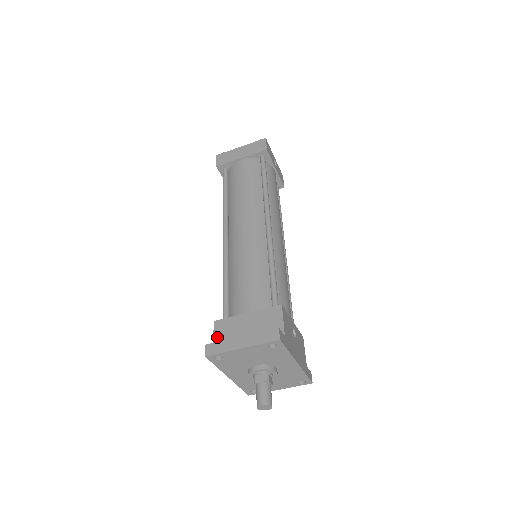
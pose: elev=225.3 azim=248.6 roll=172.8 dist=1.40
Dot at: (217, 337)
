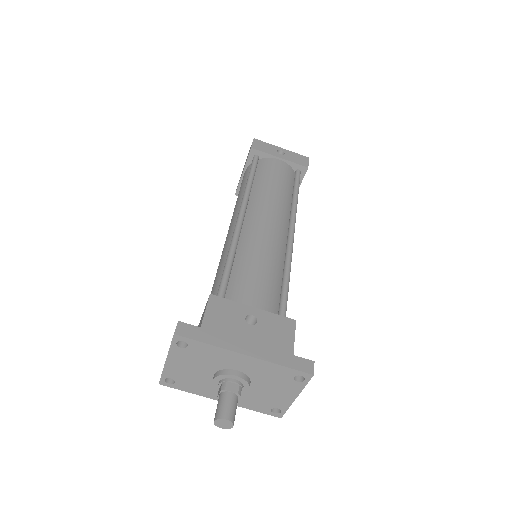
Dot at: occluded
